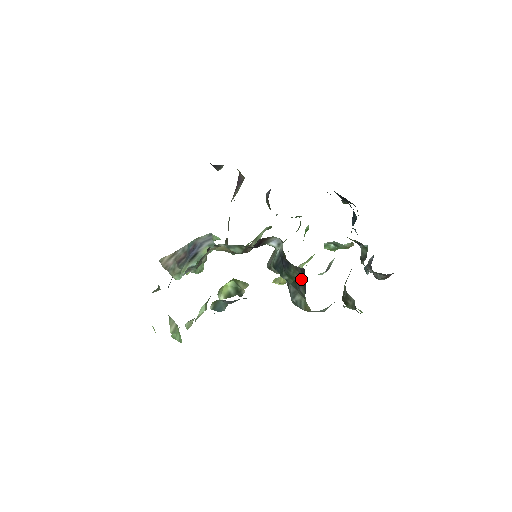
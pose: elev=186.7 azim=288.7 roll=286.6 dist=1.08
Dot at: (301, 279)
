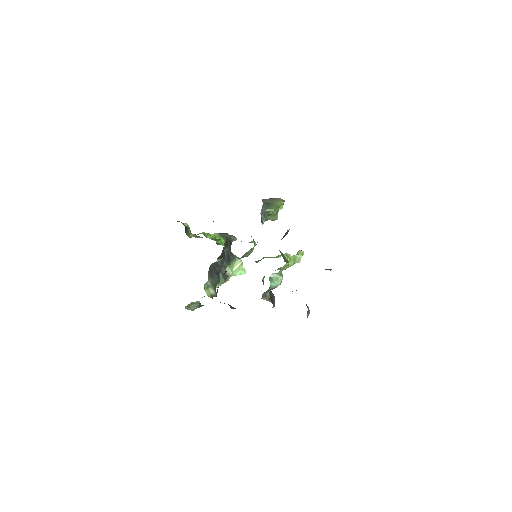
Dot at: occluded
